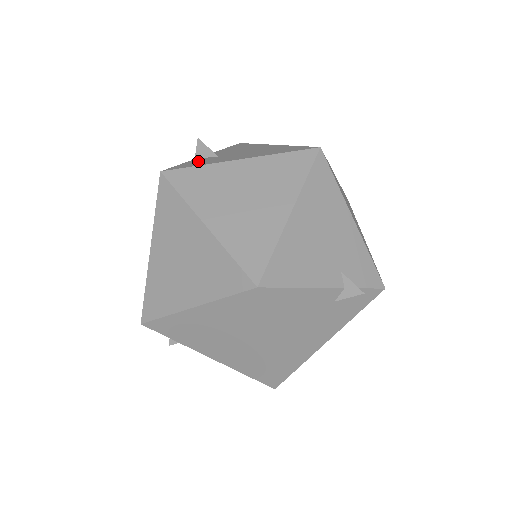
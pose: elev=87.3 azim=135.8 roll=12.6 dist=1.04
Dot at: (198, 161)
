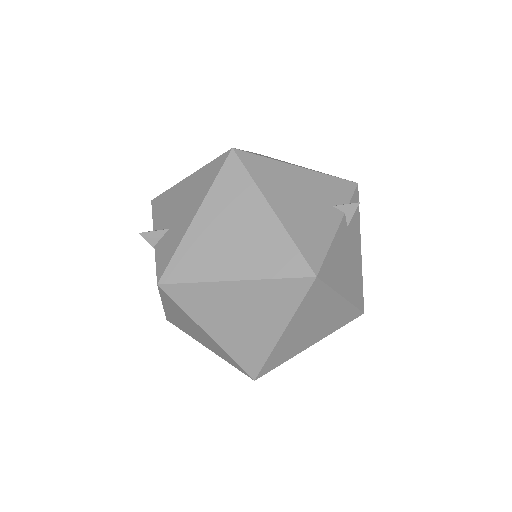
Dot at: (164, 248)
